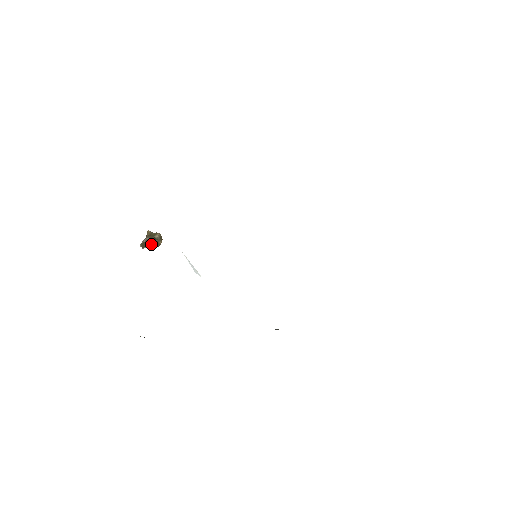
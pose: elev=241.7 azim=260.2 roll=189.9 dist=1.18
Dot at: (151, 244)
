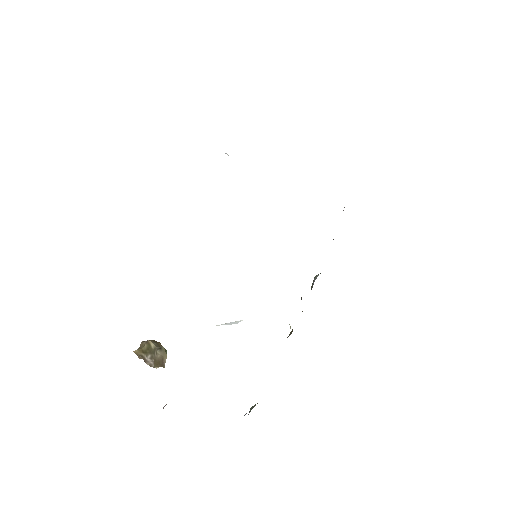
Dot at: (163, 355)
